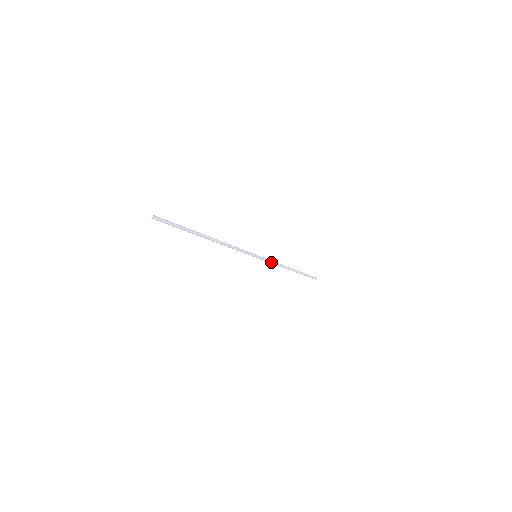
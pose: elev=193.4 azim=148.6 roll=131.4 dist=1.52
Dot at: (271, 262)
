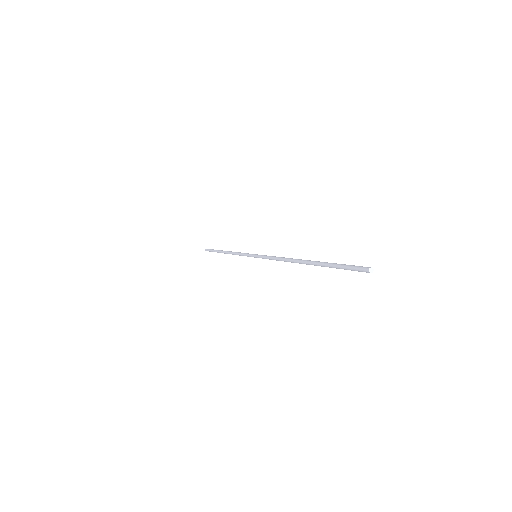
Dot at: occluded
